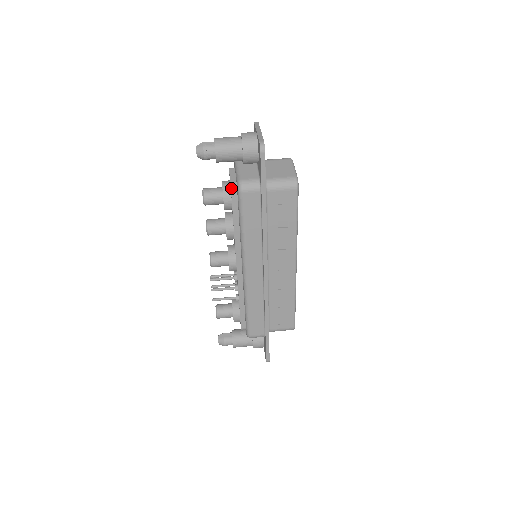
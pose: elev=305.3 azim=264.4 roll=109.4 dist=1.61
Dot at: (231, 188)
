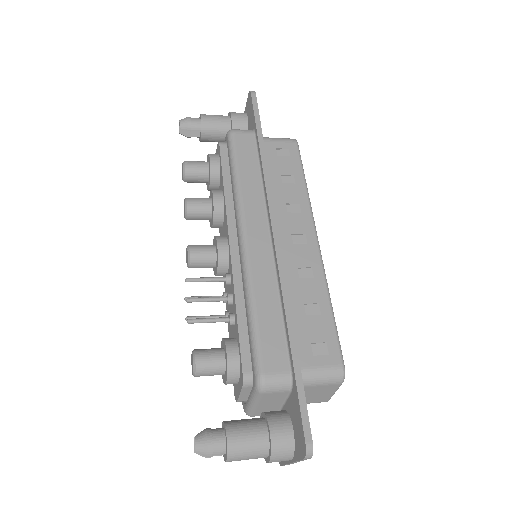
Dot at: (219, 142)
